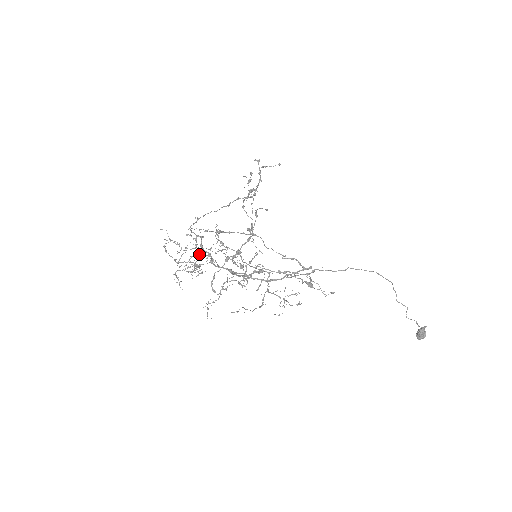
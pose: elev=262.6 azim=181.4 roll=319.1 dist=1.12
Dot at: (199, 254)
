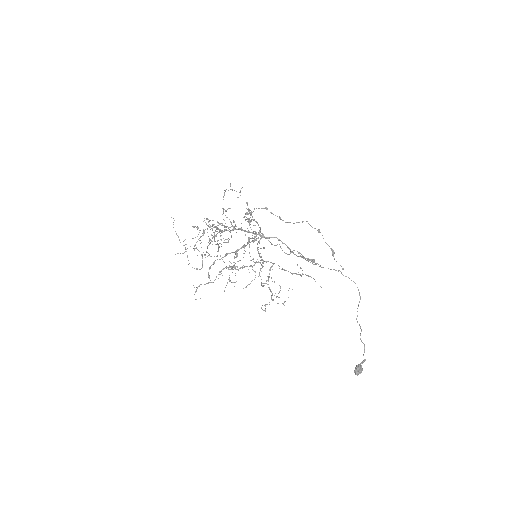
Dot at: occluded
